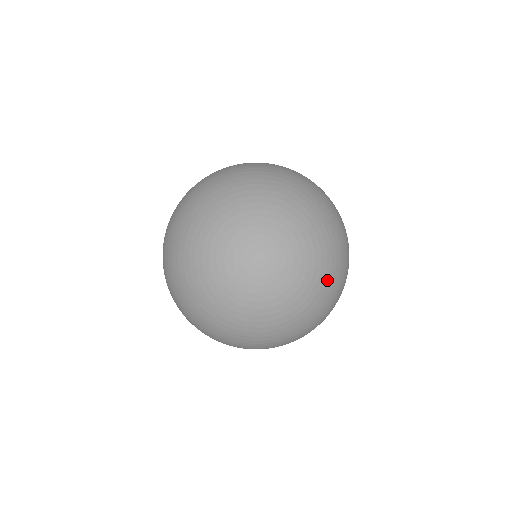
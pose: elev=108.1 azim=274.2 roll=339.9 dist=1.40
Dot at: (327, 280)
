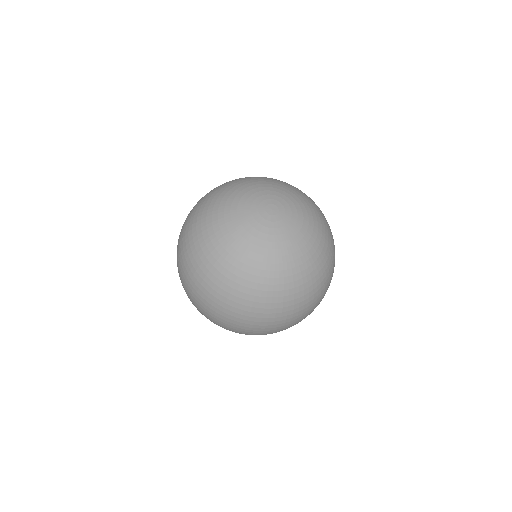
Dot at: (324, 228)
